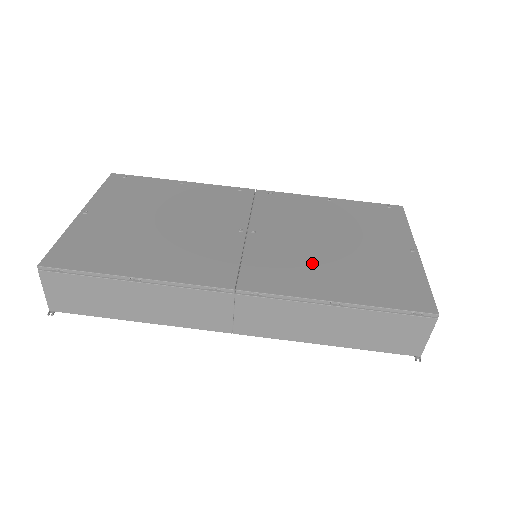
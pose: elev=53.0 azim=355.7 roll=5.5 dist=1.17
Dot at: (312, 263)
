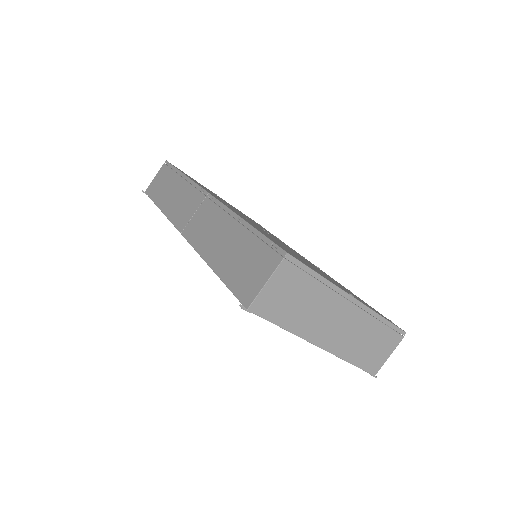
Dot at: (268, 235)
